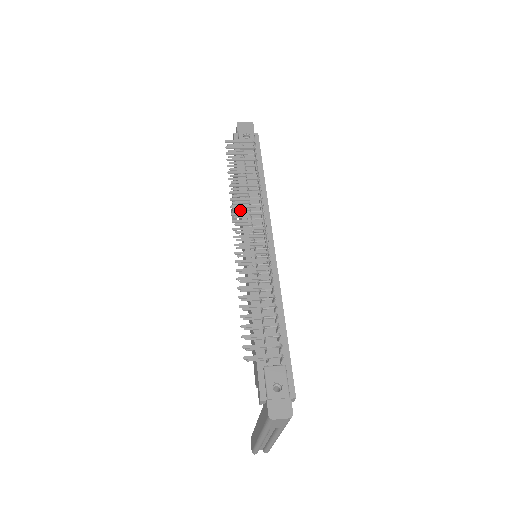
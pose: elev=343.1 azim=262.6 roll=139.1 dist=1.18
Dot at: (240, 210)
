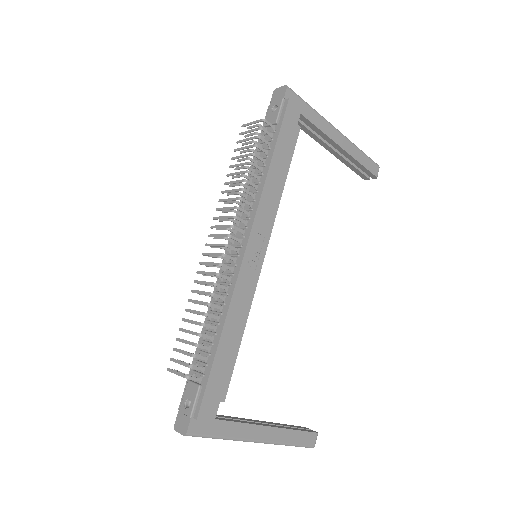
Dot at: (226, 212)
